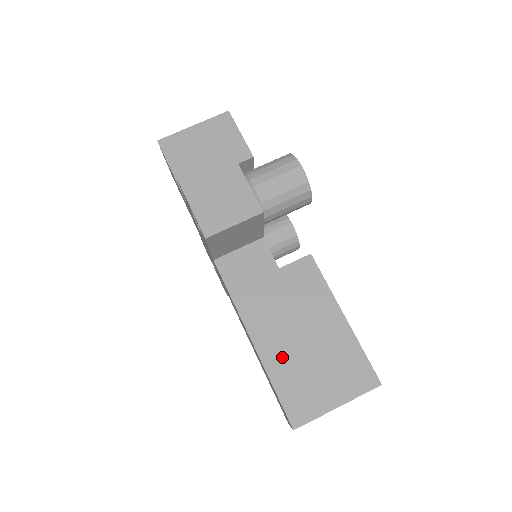
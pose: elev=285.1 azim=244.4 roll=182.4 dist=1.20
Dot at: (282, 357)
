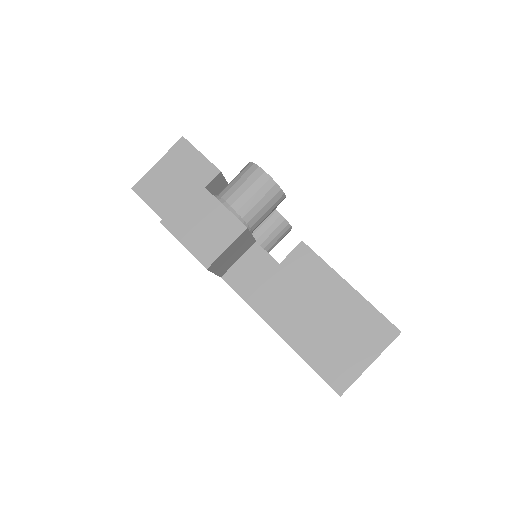
Dot at: (309, 339)
